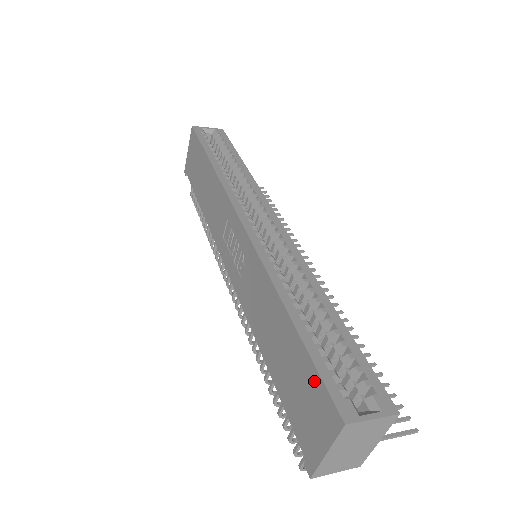
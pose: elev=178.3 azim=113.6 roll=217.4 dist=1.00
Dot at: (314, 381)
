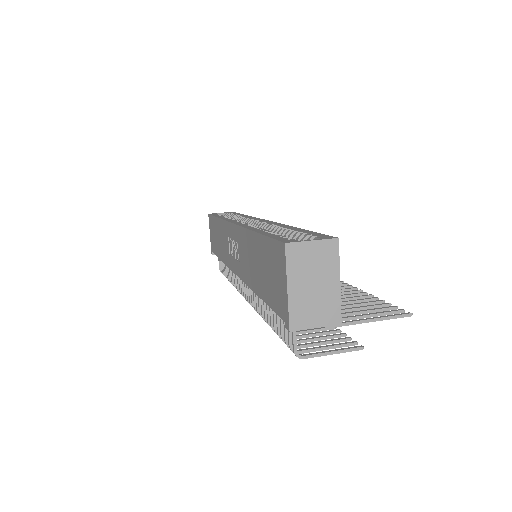
Dot at: (271, 248)
